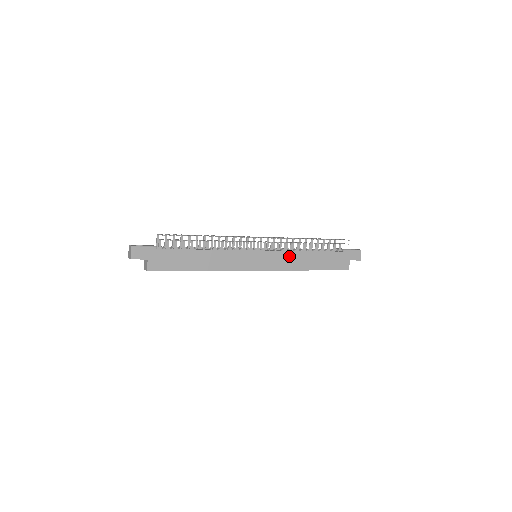
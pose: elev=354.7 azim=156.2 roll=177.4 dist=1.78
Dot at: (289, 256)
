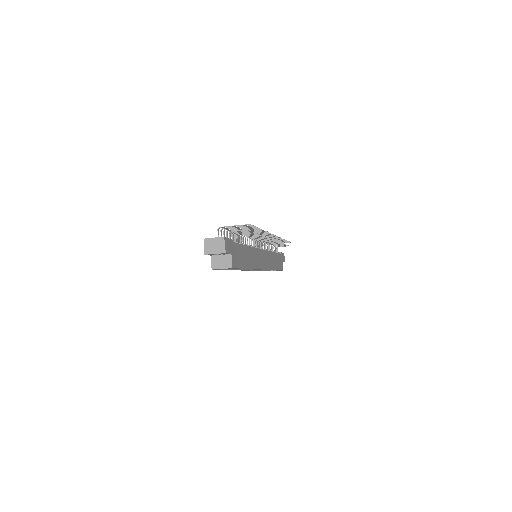
Dot at: (270, 256)
